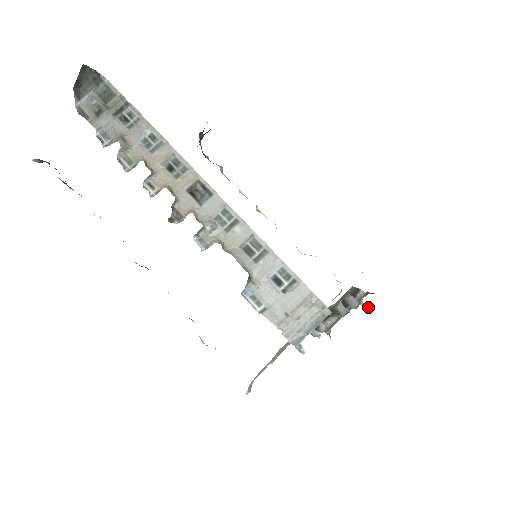
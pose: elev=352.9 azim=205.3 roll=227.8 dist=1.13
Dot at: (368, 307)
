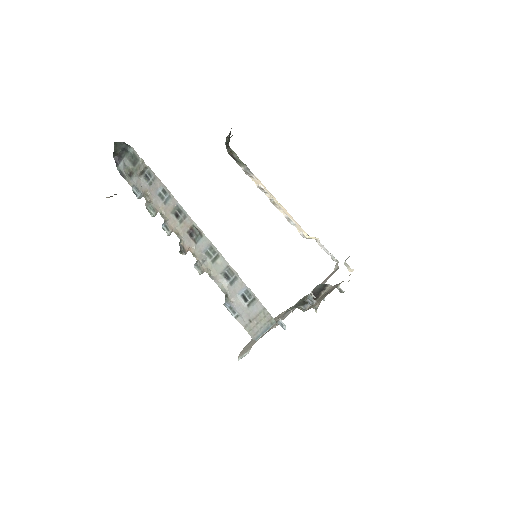
Dot at: (343, 291)
